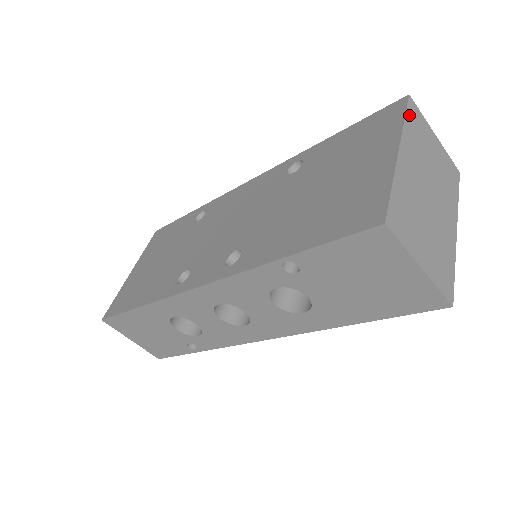
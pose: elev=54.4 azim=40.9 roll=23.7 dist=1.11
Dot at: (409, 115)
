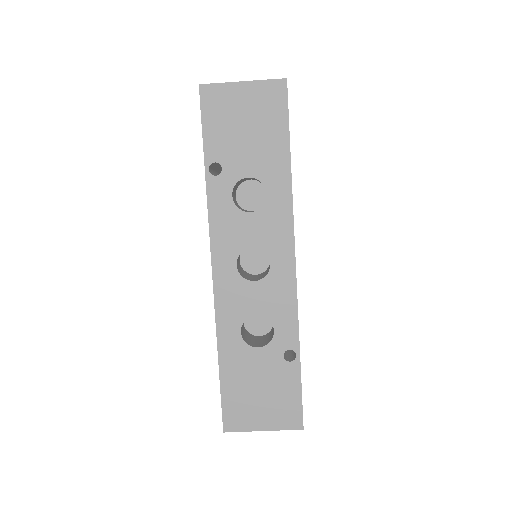
Dot at: occluded
